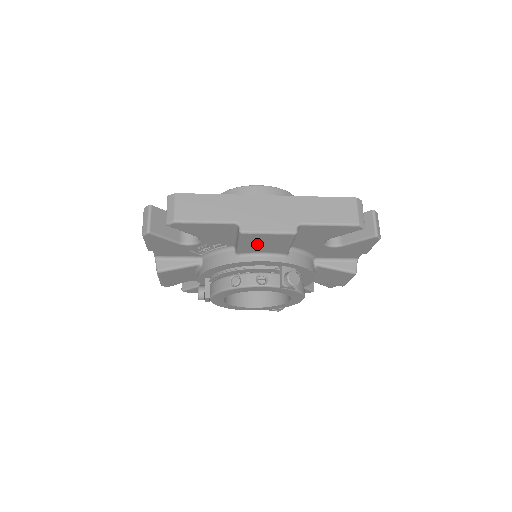
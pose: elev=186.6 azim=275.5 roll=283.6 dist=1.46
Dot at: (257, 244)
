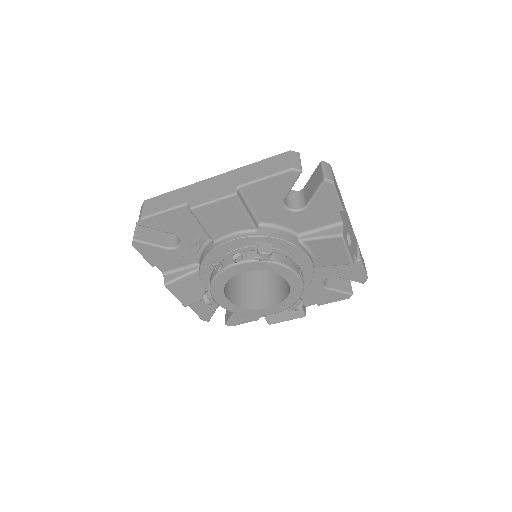
Dot at: (216, 221)
